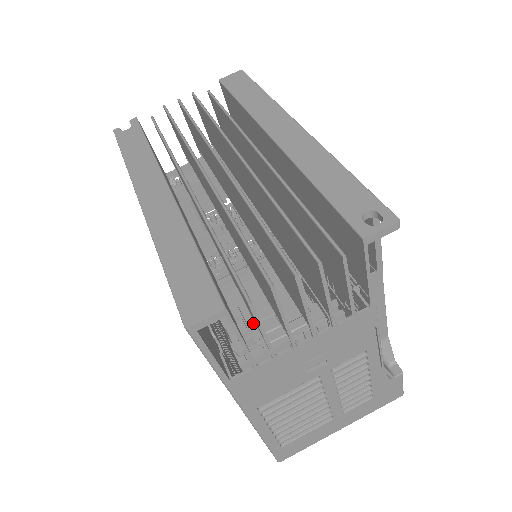
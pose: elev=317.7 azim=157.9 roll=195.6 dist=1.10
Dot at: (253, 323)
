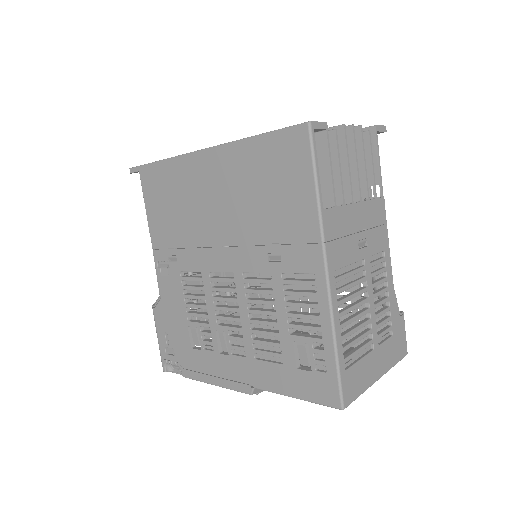
Dot at: occluded
